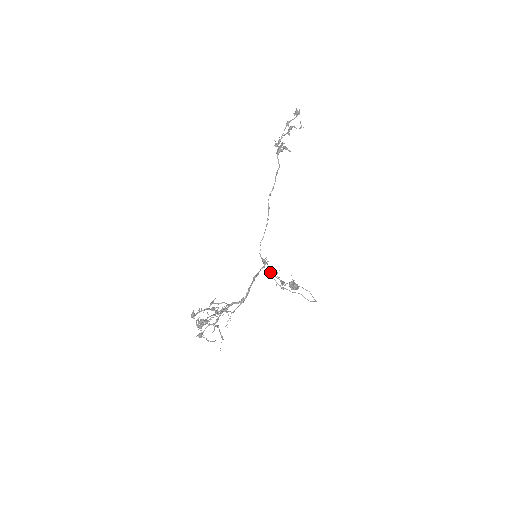
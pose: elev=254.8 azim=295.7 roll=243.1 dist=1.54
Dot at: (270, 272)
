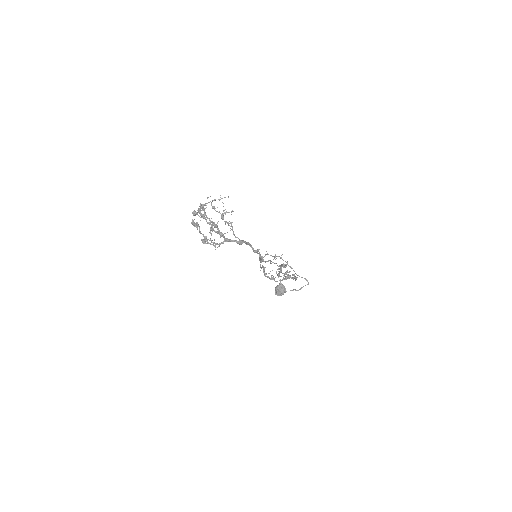
Dot at: (270, 255)
